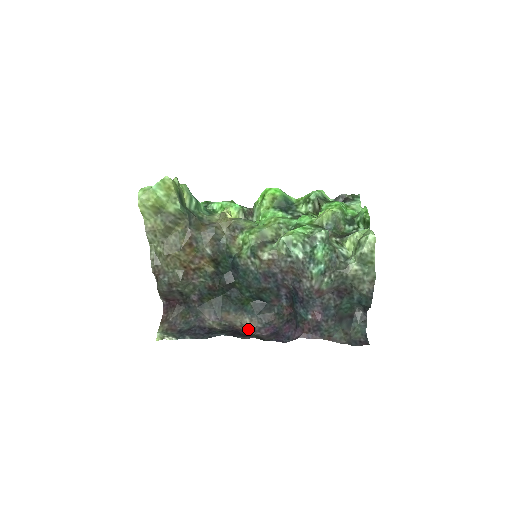
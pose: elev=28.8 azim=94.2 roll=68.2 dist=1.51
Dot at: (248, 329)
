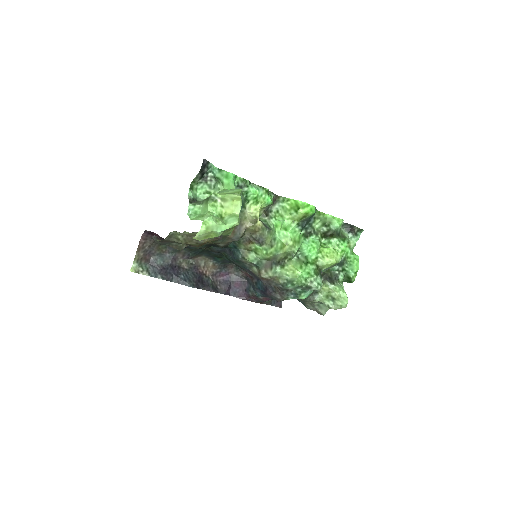
Dot at: (208, 271)
